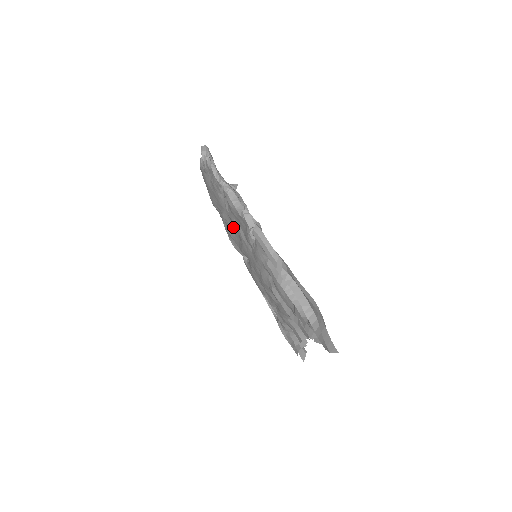
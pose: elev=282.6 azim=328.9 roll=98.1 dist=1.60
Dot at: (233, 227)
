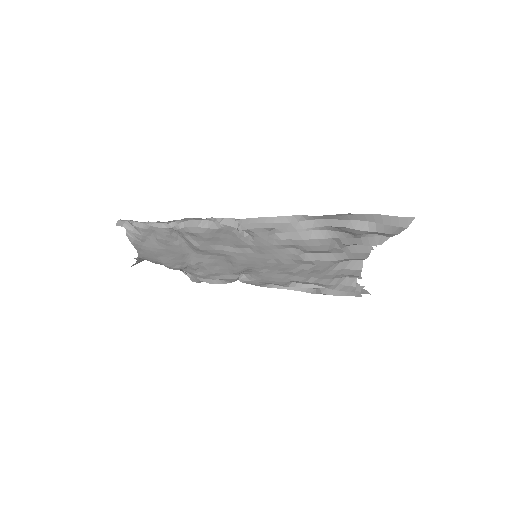
Dot at: (212, 259)
